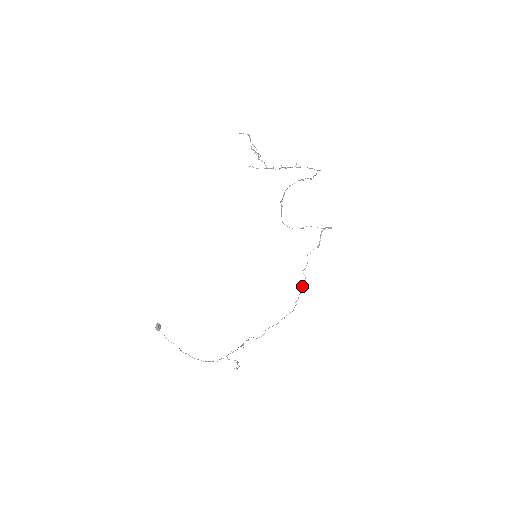
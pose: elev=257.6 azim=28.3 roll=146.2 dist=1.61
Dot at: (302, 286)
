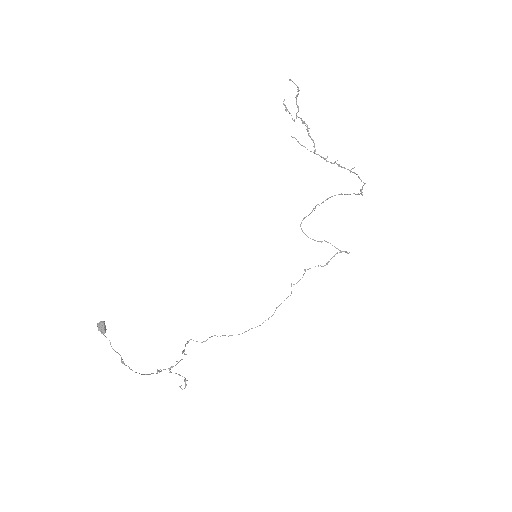
Dot at: occluded
